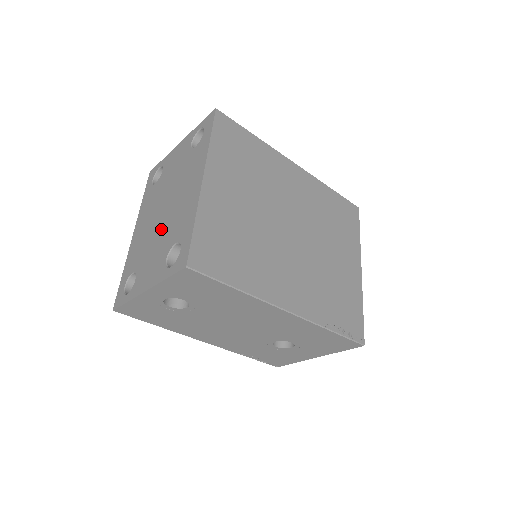
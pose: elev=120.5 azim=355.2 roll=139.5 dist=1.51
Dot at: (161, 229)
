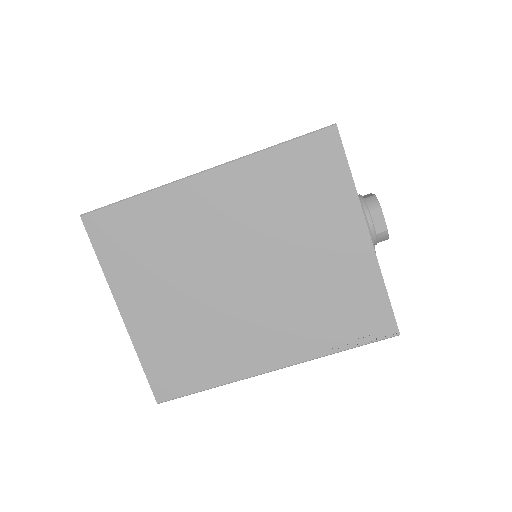
Dot at: occluded
